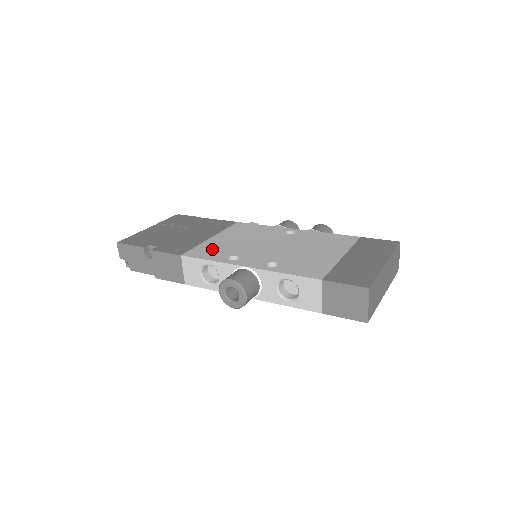
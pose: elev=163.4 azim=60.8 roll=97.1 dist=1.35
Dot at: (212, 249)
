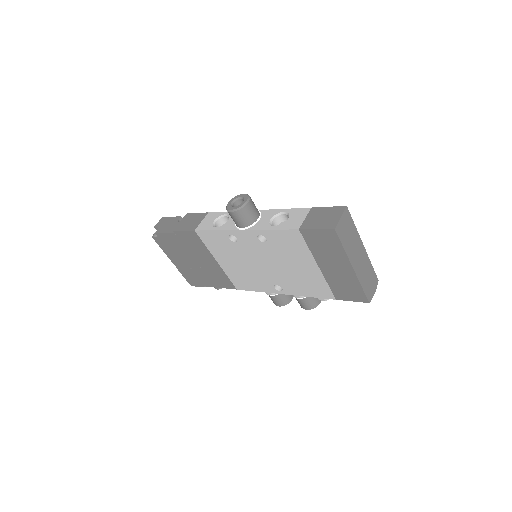
Dot at: occluded
